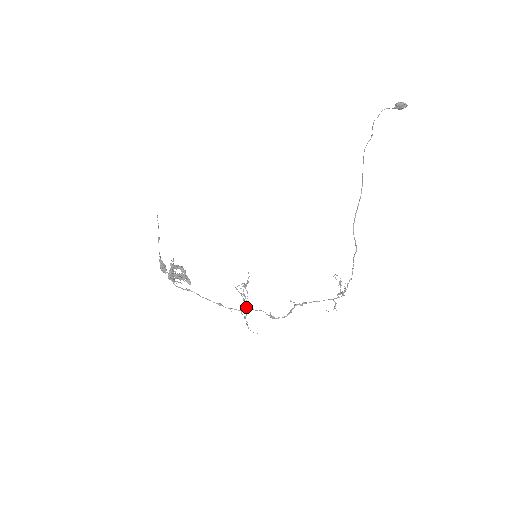
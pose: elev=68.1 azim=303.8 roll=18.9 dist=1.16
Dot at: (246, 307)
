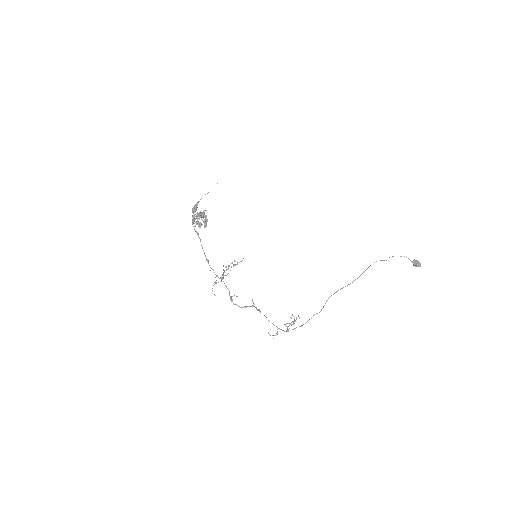
Dot at: (222, 277)
